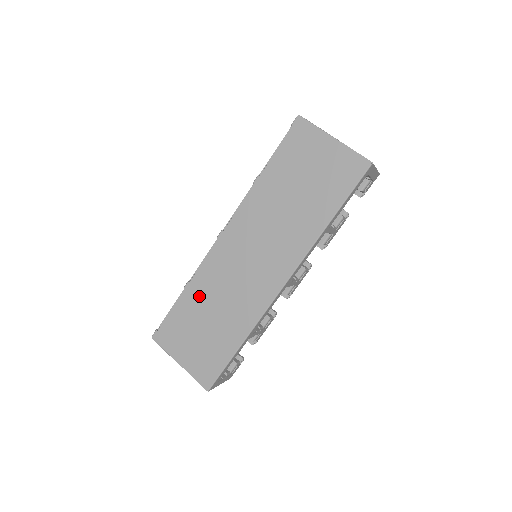
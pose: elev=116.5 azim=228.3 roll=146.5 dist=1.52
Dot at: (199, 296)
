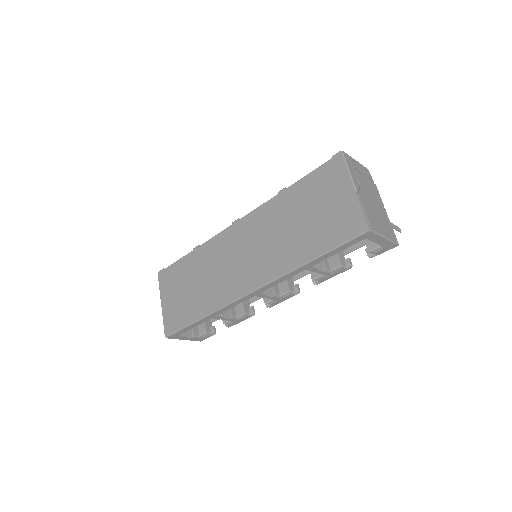
Dot at: (198, 262)
